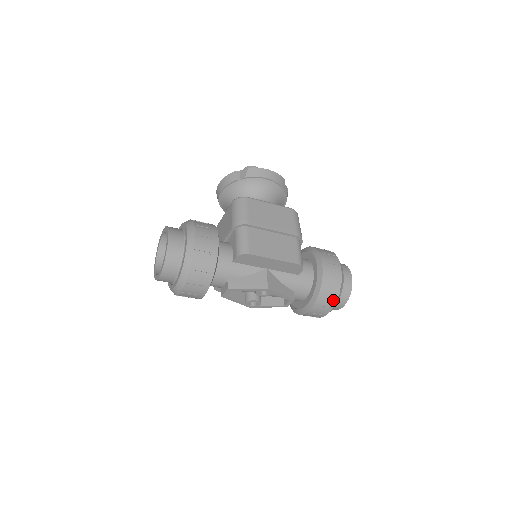
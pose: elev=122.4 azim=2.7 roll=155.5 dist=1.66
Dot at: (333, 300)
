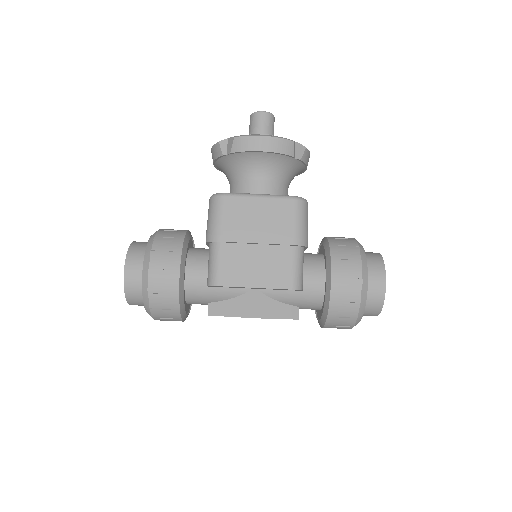
Dot at: (350, 322)
